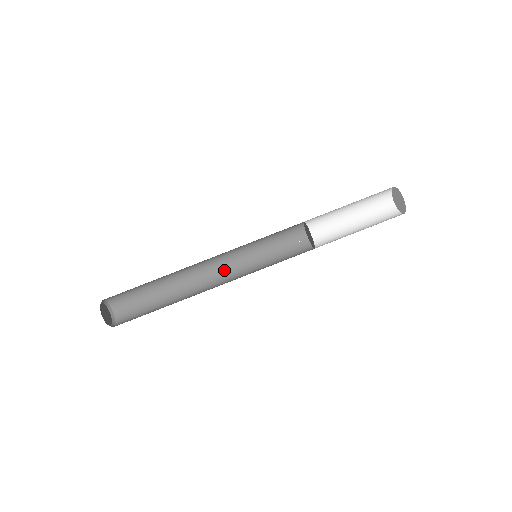
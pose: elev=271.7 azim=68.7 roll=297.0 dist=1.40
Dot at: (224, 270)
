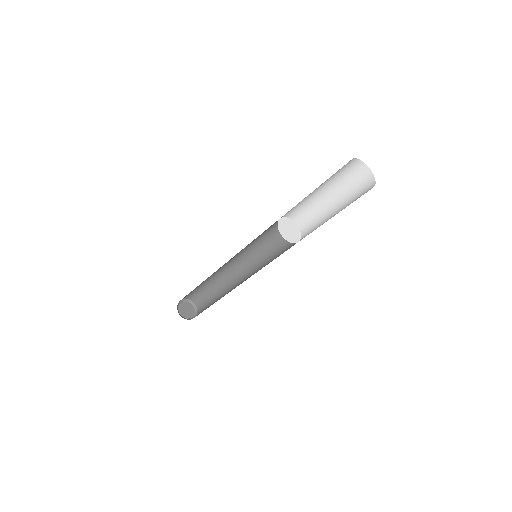
Dot at: (246, 266)
